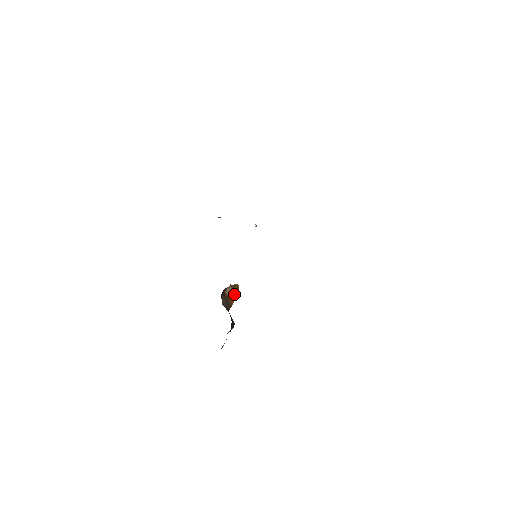
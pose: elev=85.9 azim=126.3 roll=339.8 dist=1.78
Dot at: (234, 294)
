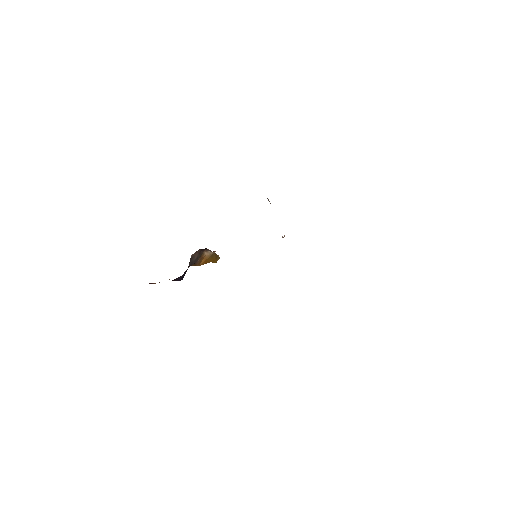
Dot at: (209, 260)
